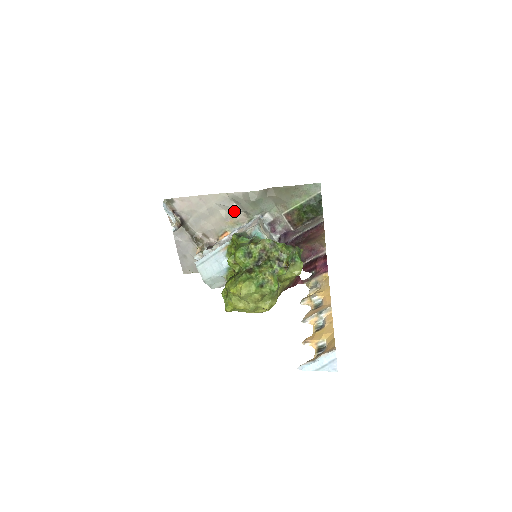
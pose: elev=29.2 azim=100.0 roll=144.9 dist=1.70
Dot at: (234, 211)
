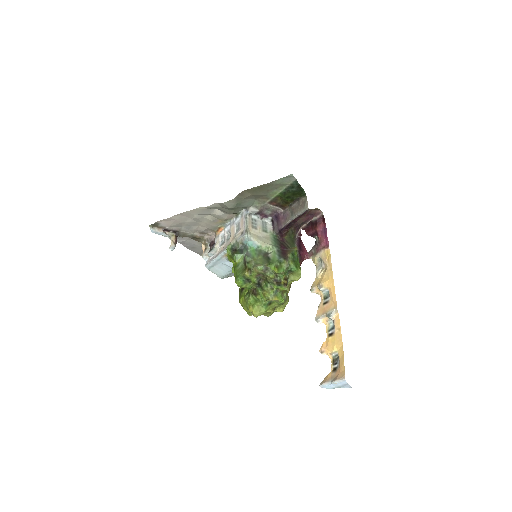
Dot at: (218, 215)
